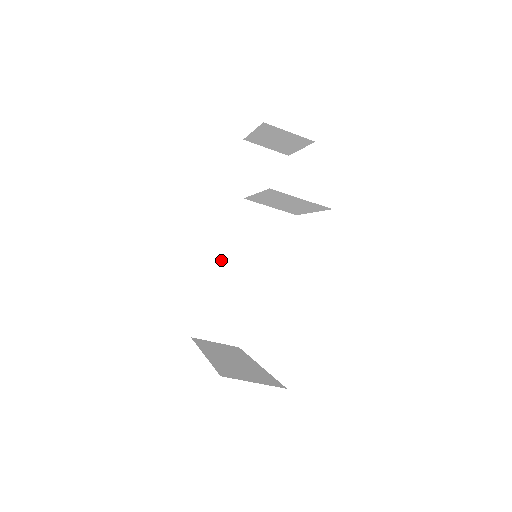
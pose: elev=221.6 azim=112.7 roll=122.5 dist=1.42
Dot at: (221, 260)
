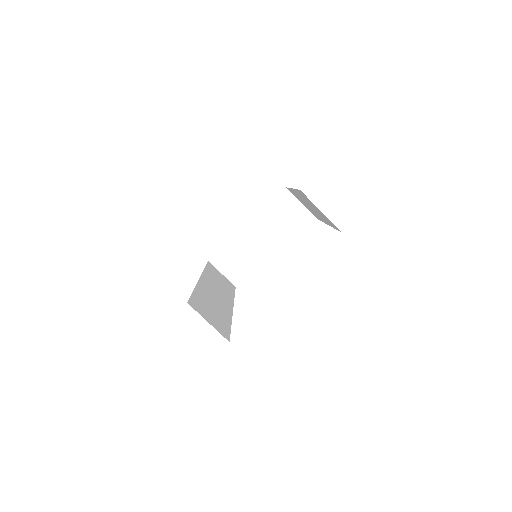
Dot at: (204, 288)
